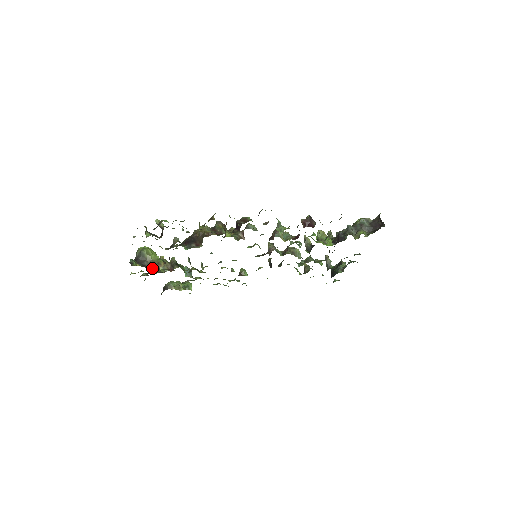
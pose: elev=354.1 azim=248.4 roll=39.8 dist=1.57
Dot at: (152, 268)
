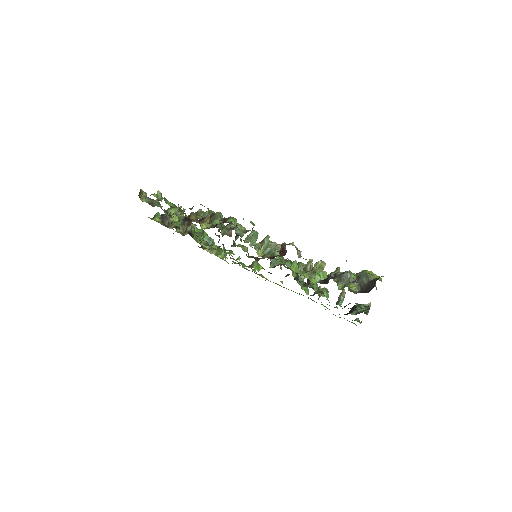
Dot at: occluded
